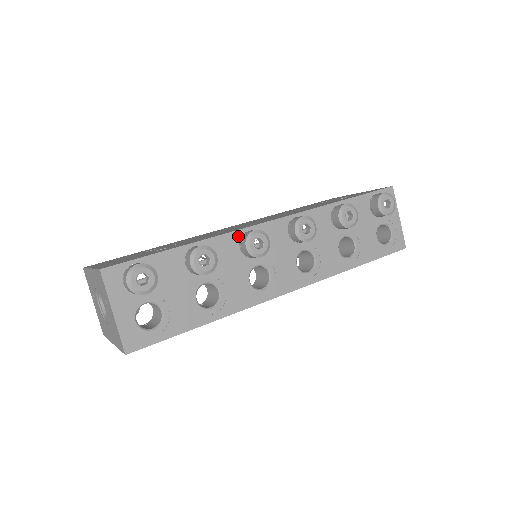
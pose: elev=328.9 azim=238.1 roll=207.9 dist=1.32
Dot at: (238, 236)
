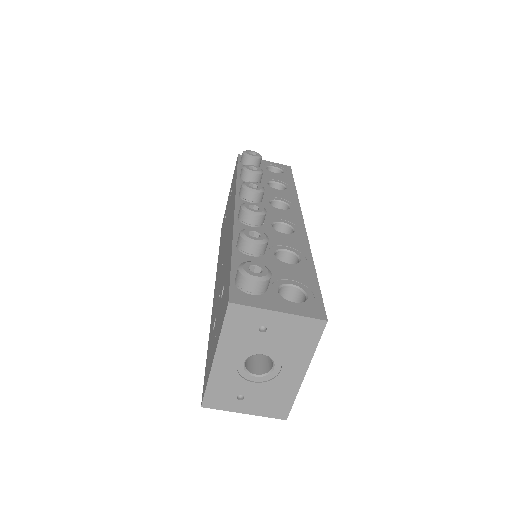
Dot at: (239, 224)
